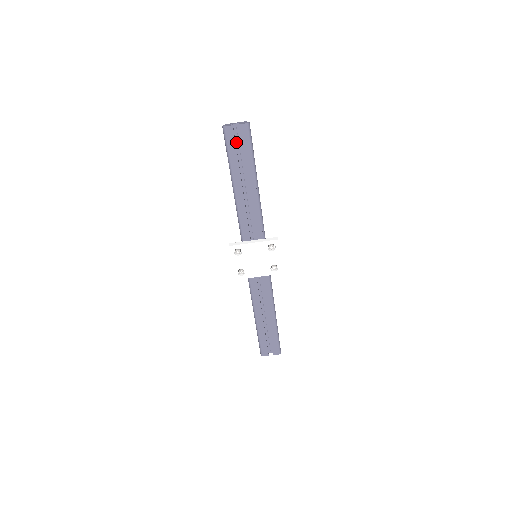
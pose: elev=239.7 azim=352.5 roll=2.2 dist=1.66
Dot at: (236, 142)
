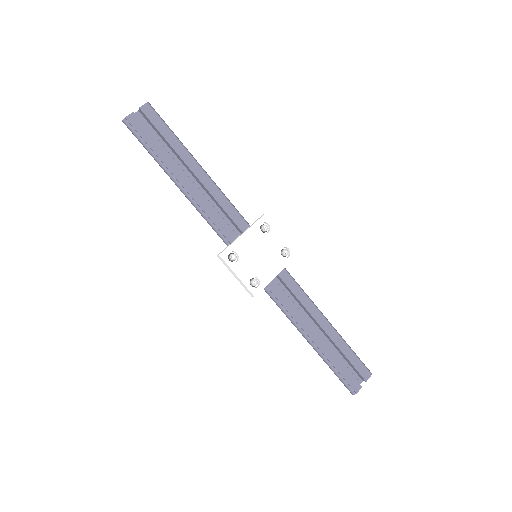
Dot at: (148, 133)
